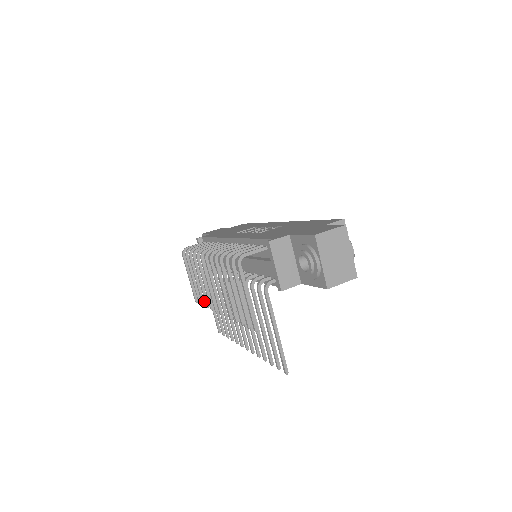
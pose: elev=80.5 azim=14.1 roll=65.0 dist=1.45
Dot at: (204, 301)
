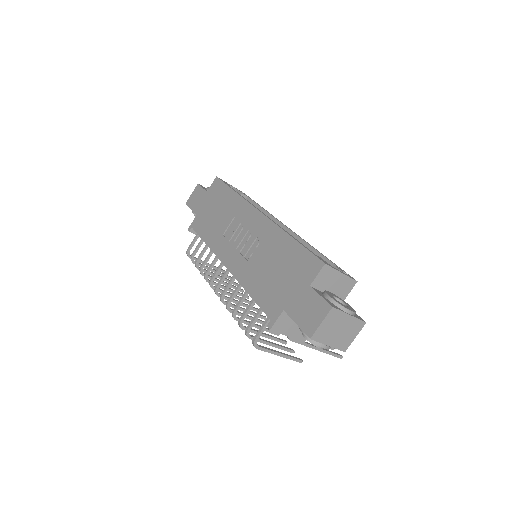
Dot at: (235, 283)
